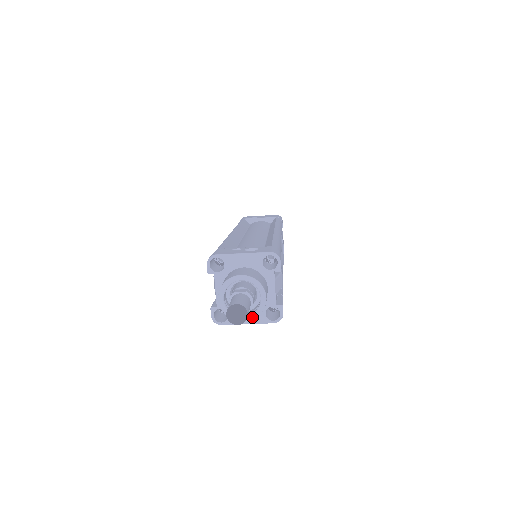
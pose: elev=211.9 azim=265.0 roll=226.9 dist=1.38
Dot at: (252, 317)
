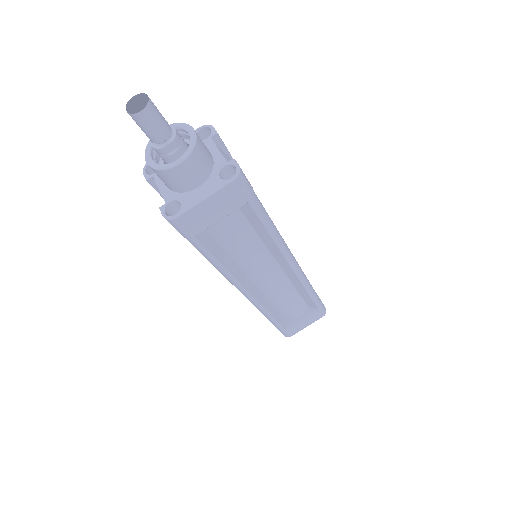
Dot at: (187, 154)
